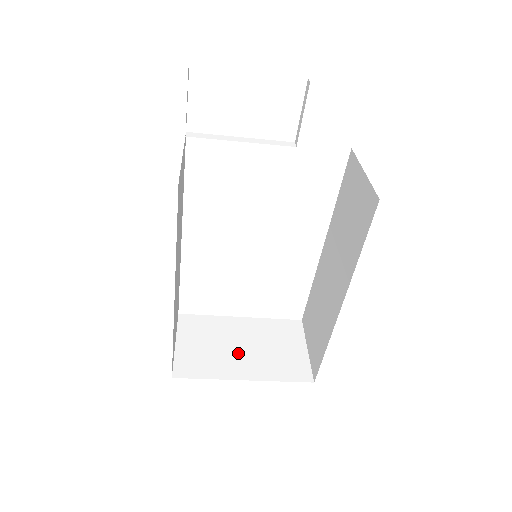
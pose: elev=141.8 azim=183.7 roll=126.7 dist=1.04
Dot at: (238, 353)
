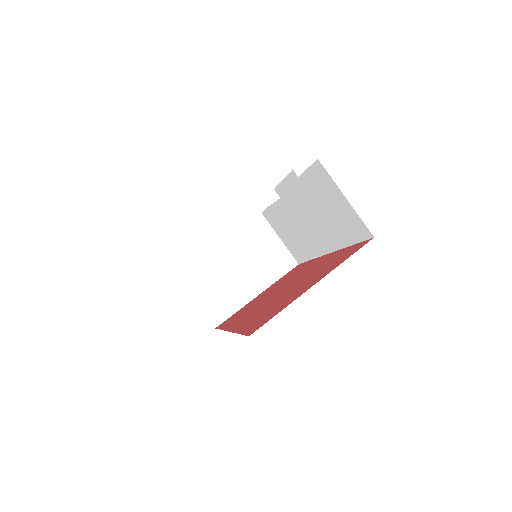
Dot at: (240, 277)
